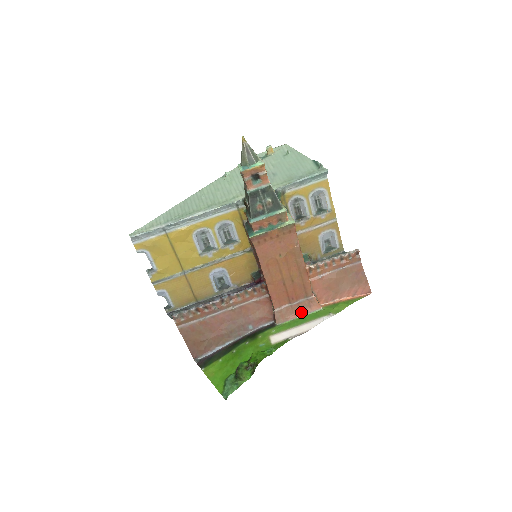
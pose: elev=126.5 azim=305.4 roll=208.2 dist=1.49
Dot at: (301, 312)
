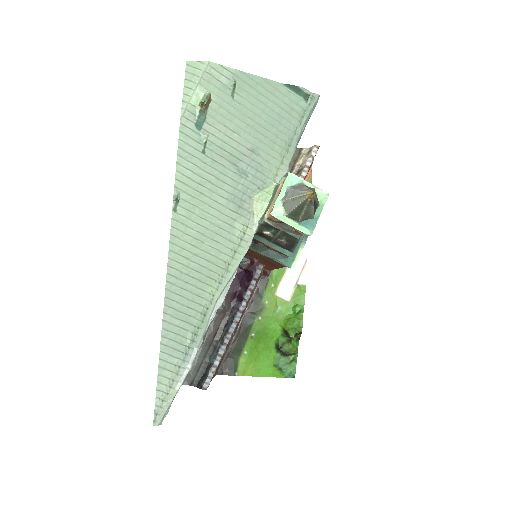
Dot at: occluded
